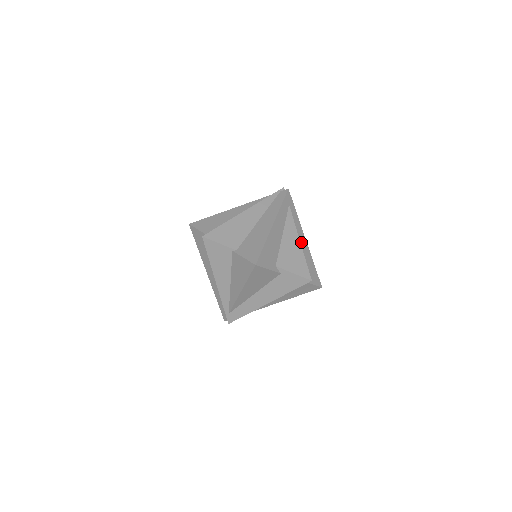
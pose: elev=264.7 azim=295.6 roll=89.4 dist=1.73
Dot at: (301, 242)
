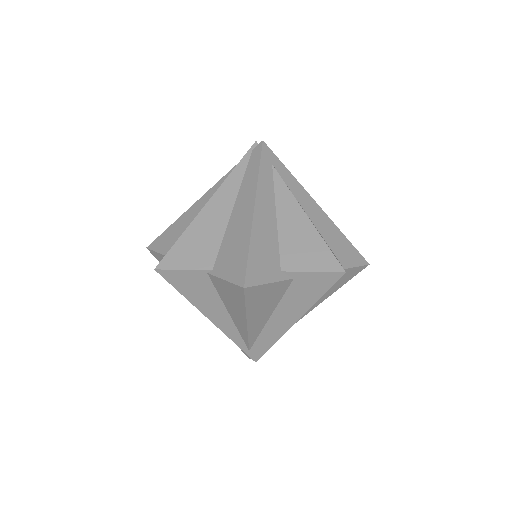
Dot at: (312, 212)
